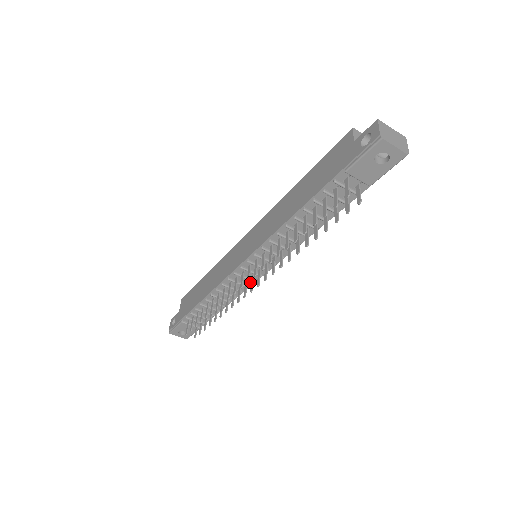
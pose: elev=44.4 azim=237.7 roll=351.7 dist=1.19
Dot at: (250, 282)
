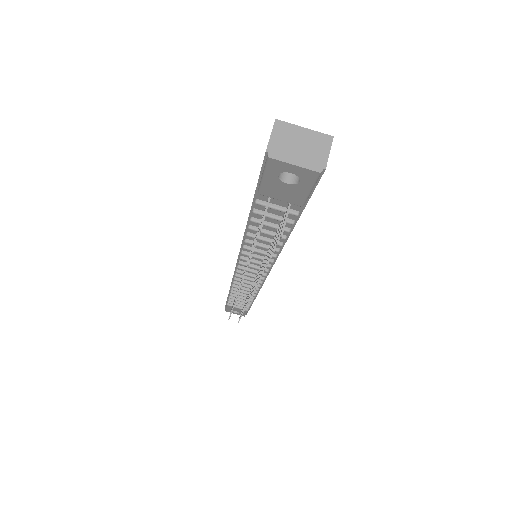
Dot at: (259, 282)
